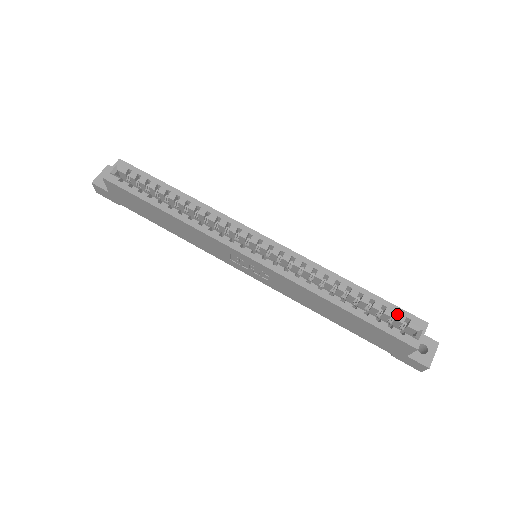
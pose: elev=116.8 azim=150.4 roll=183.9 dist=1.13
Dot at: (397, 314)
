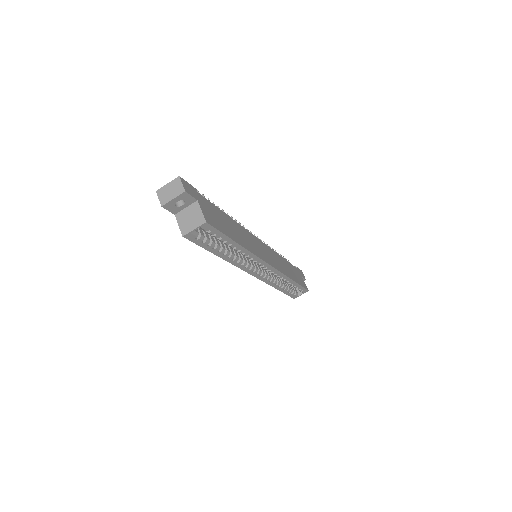
Dot at: occluded
